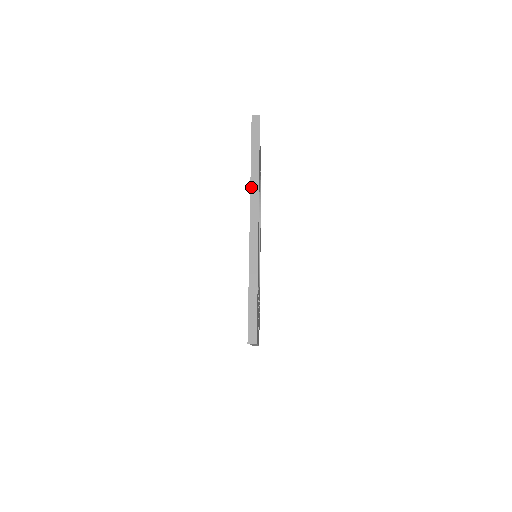
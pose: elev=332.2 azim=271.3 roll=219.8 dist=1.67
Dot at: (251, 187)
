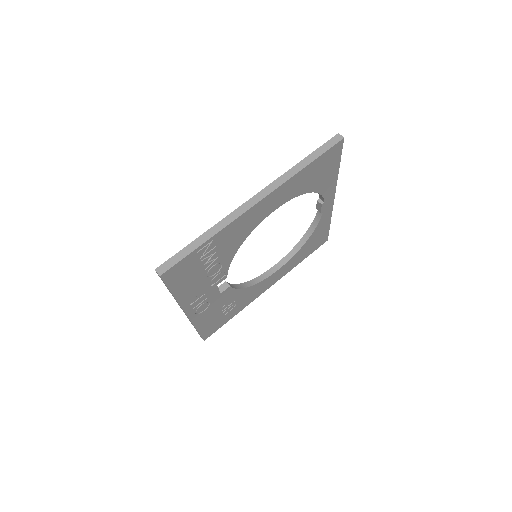
Dot at: (281, 176)
